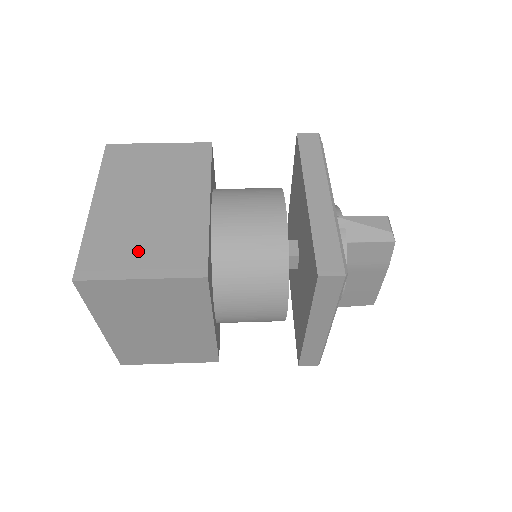
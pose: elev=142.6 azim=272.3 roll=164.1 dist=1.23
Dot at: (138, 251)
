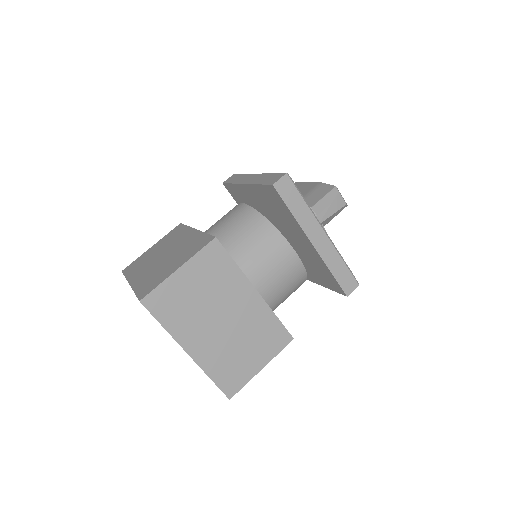
Dot at: (247, 356)
